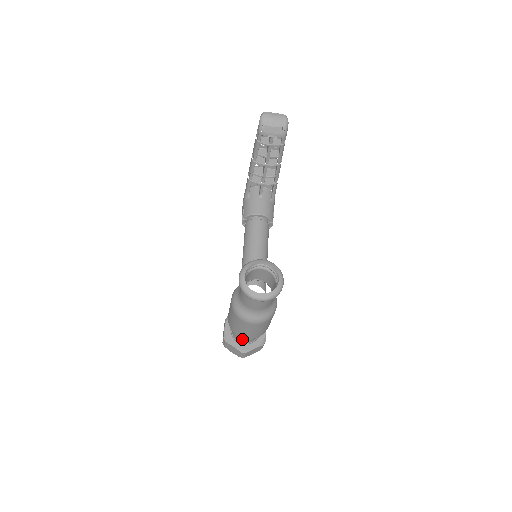
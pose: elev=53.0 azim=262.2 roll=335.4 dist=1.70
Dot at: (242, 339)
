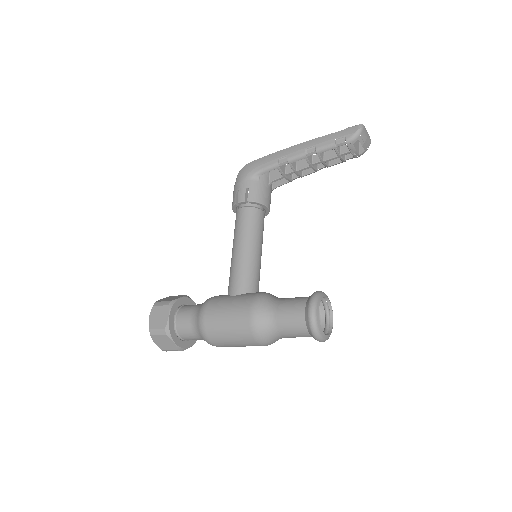
Dot at: (191, 338)
